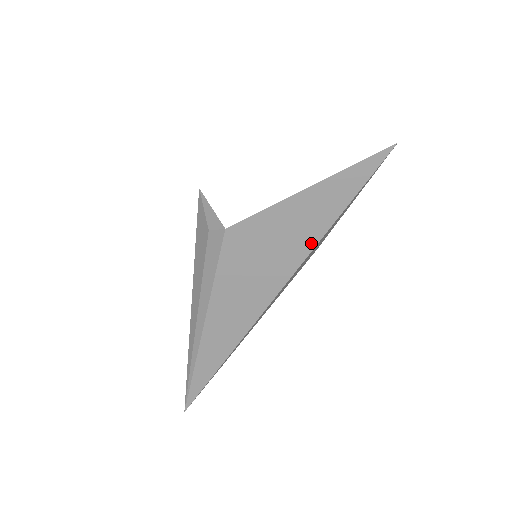
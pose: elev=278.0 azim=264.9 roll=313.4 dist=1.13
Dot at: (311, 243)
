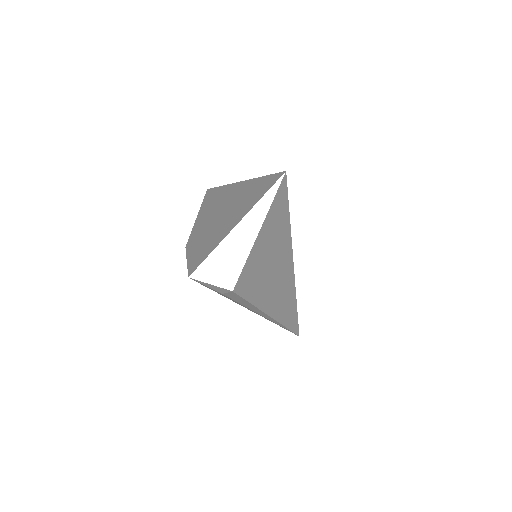
Dot at: (287, 246)
